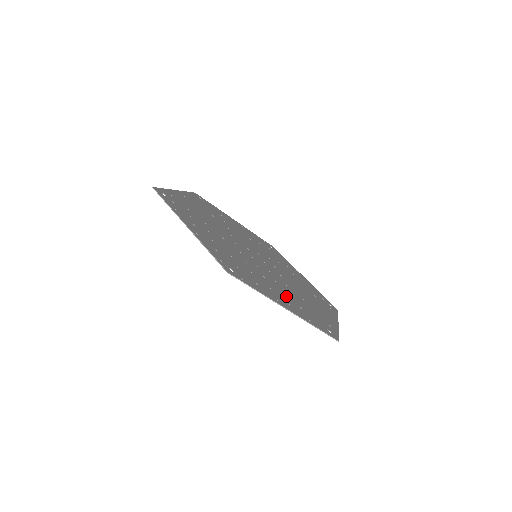
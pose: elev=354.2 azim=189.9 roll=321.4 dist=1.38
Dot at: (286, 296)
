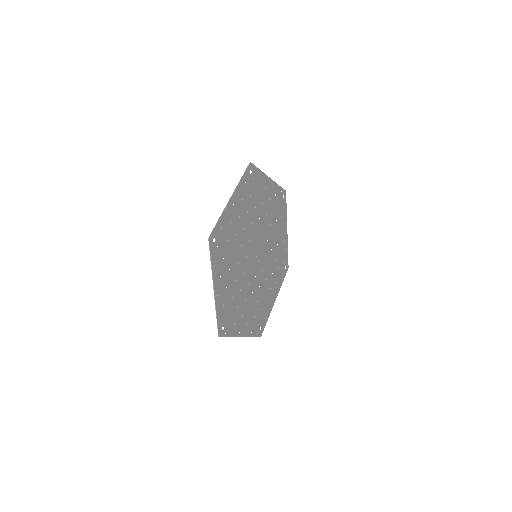
Dot at: (250, 312)
